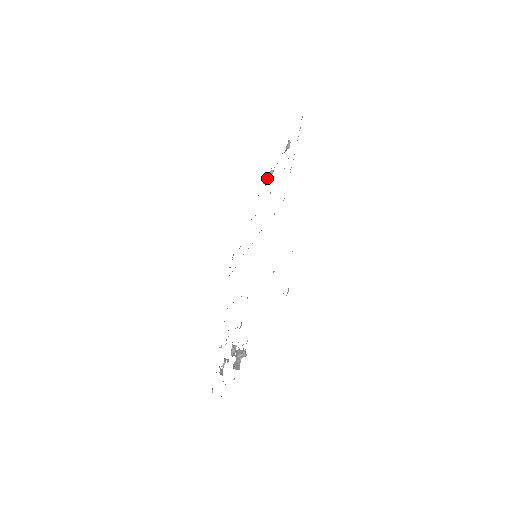
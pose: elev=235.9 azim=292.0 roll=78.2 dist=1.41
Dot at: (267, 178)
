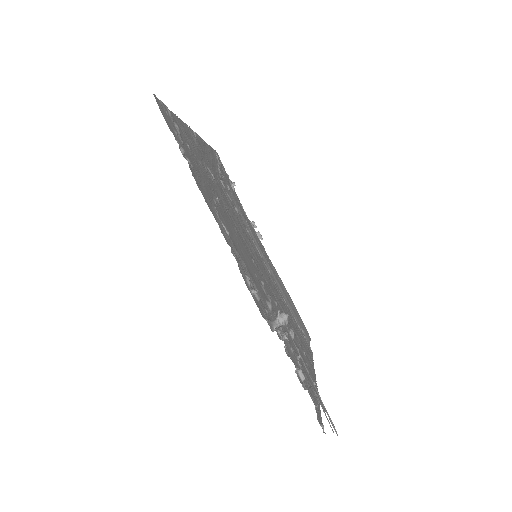
Dot at: (256, 233)
